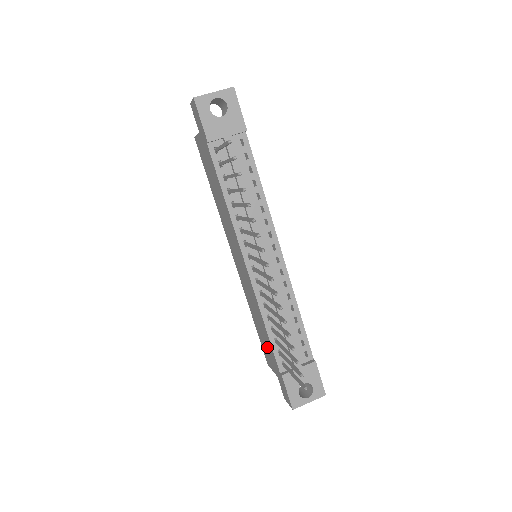
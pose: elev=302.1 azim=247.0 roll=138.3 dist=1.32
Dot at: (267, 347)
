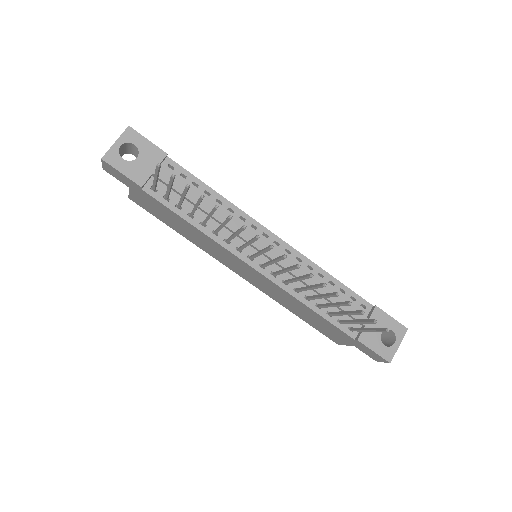
Dot at: (326, 327)
